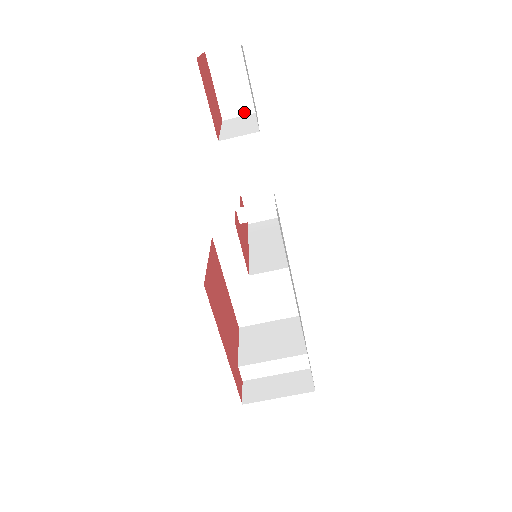
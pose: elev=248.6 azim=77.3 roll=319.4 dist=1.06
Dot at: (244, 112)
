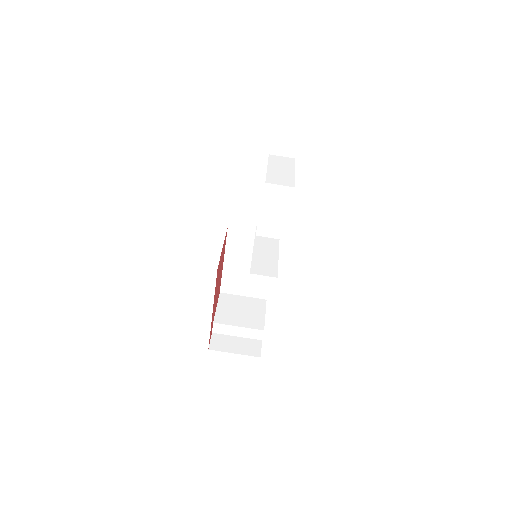
Dot at: (286, 155)
